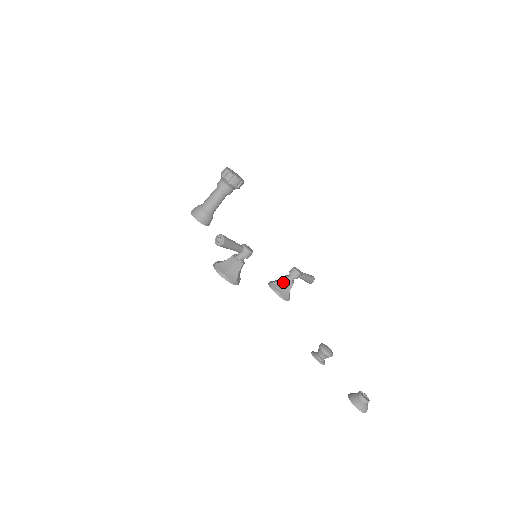
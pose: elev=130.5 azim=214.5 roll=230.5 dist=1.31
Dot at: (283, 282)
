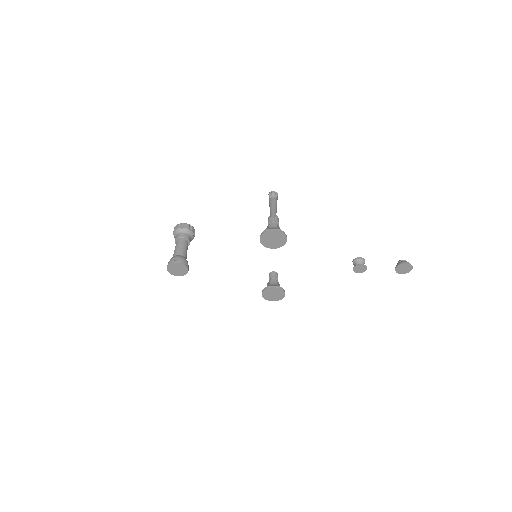
Dot at: (274, 282)
